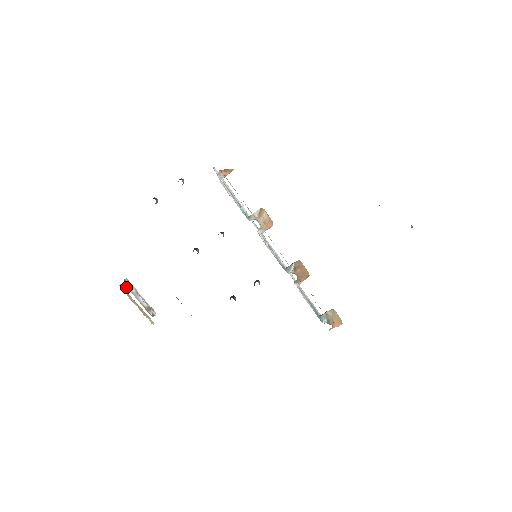
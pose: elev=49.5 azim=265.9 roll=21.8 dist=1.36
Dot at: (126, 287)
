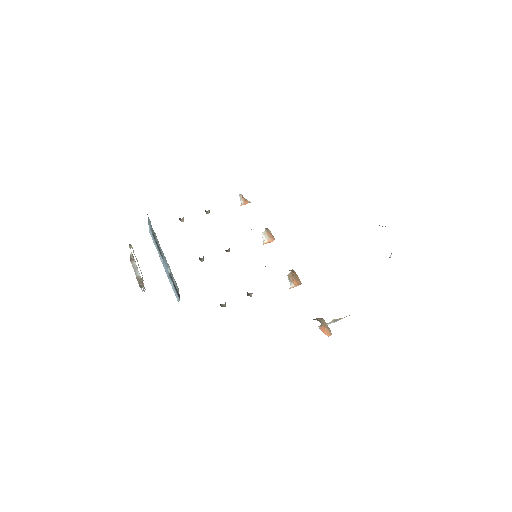
Dot at: (130, 260)
